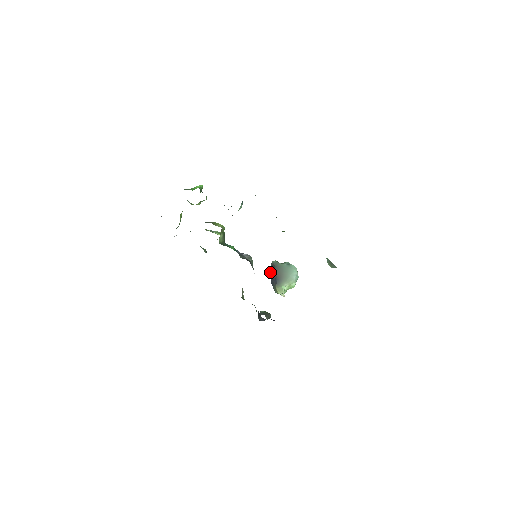
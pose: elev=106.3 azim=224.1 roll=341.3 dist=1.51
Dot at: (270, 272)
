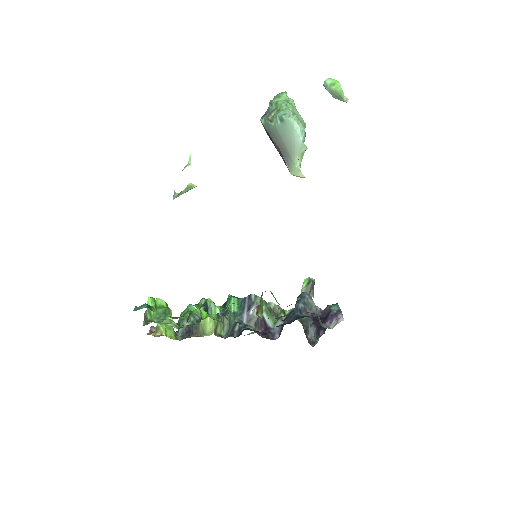
Dot at: occluded
